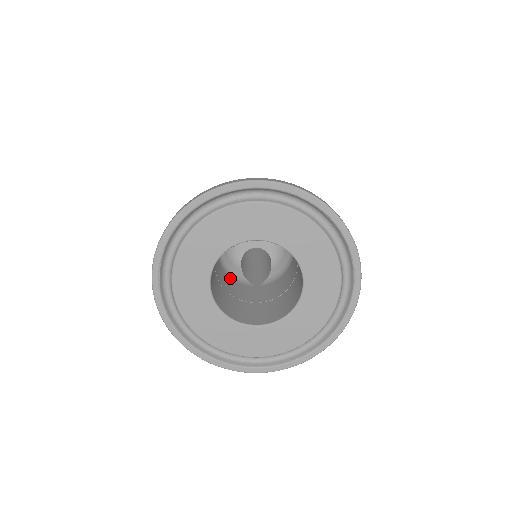
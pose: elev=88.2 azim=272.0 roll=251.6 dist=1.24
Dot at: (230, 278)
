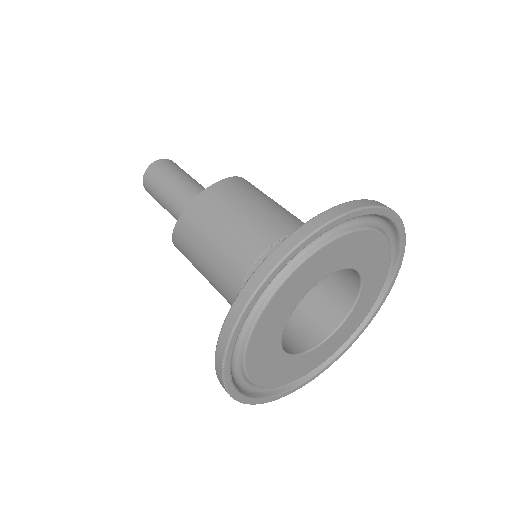
Dot at: occluded
